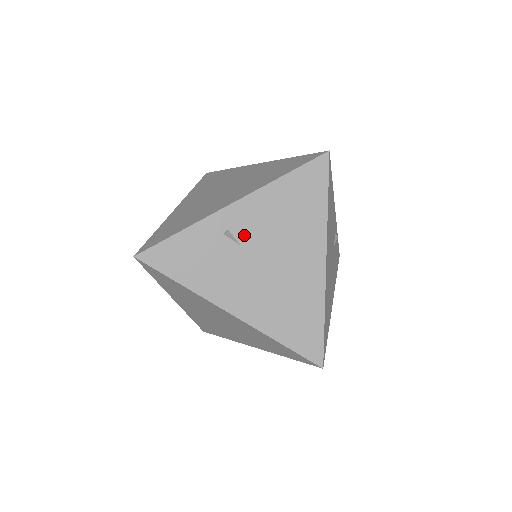
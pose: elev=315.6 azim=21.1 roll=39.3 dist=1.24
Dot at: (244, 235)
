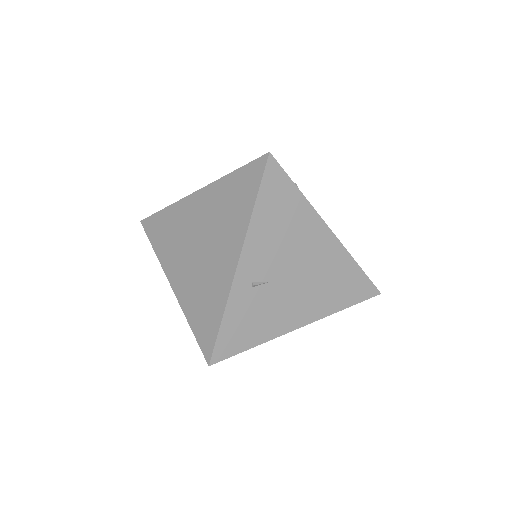
Dot at: (266, 273)
